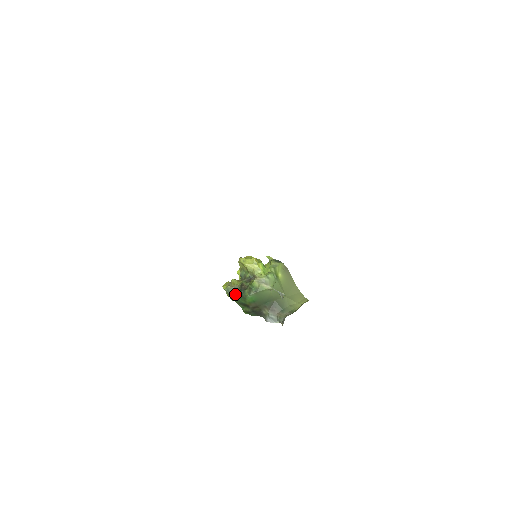
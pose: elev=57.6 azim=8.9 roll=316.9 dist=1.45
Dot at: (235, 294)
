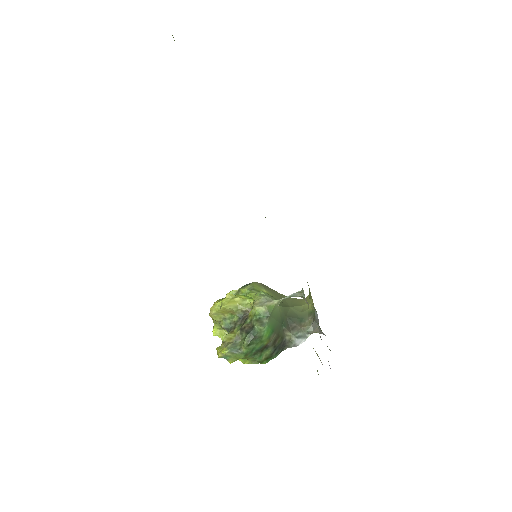
Dot at: (245, 343)
